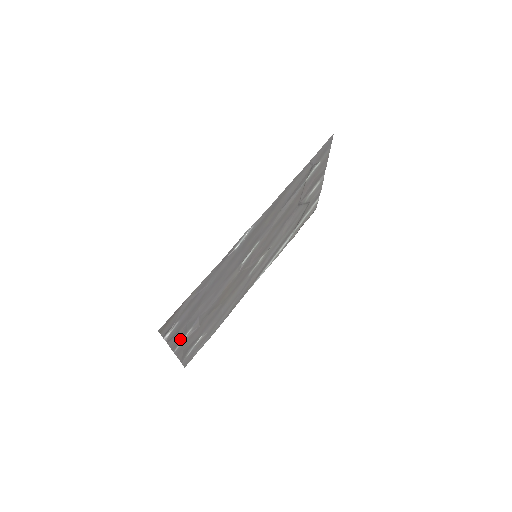
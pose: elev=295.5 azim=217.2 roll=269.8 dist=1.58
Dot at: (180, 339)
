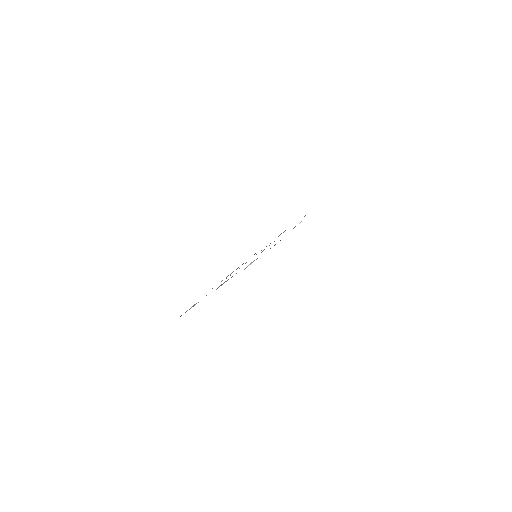
Dot at: occluded
